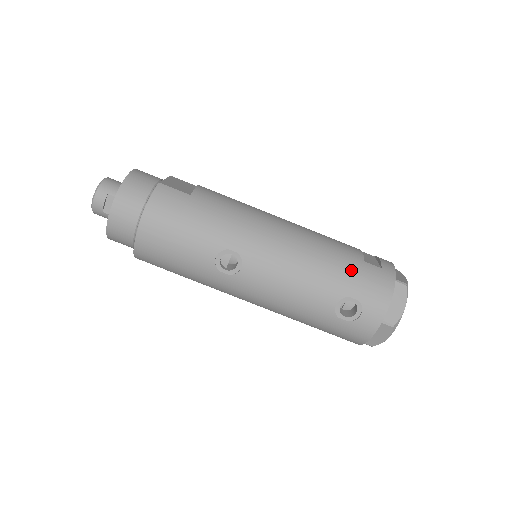
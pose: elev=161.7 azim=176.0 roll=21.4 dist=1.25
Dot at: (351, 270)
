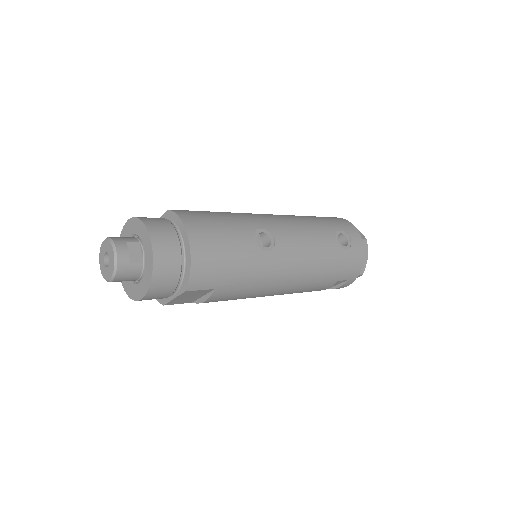
Dot at: (321, 218)
